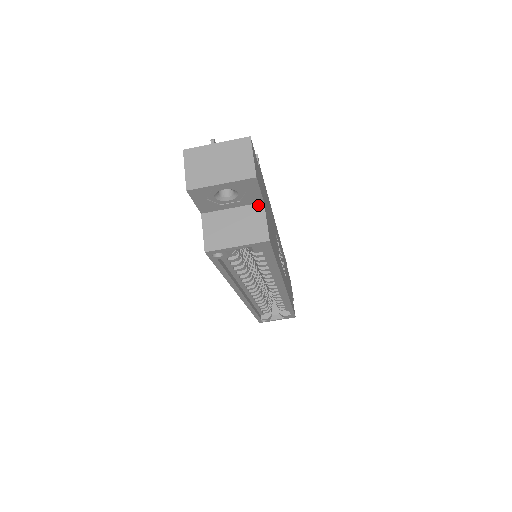
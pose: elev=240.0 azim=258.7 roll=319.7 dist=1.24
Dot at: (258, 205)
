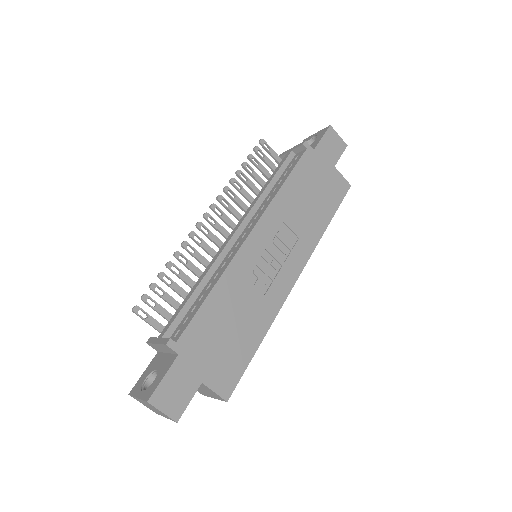
Dot at: (201, 384)
